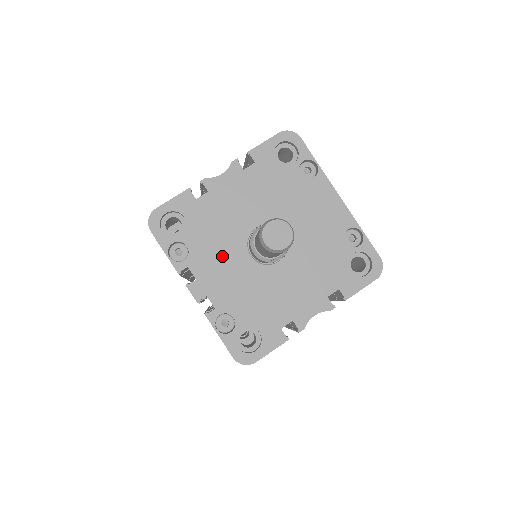
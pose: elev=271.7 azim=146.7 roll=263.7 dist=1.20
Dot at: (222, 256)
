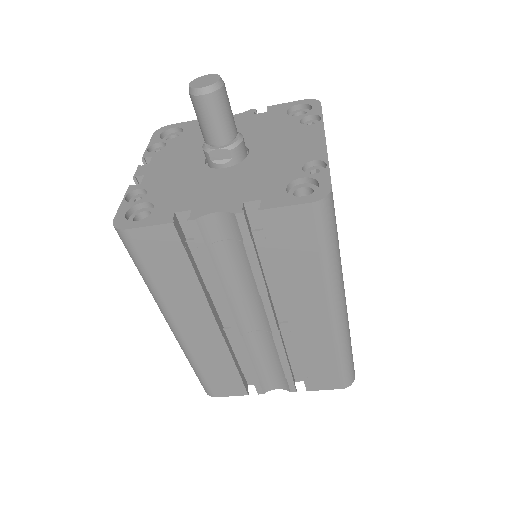
Dot at: (183, 155)
